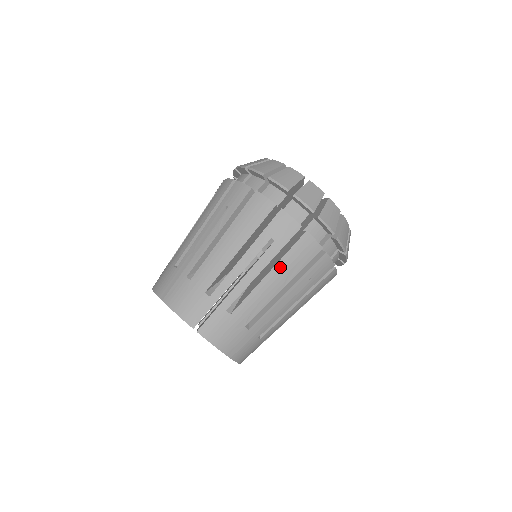
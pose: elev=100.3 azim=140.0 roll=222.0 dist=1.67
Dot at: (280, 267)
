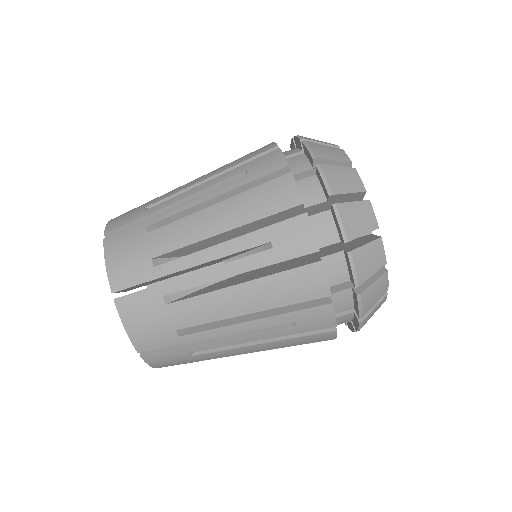
Dot at: (279, 343)
